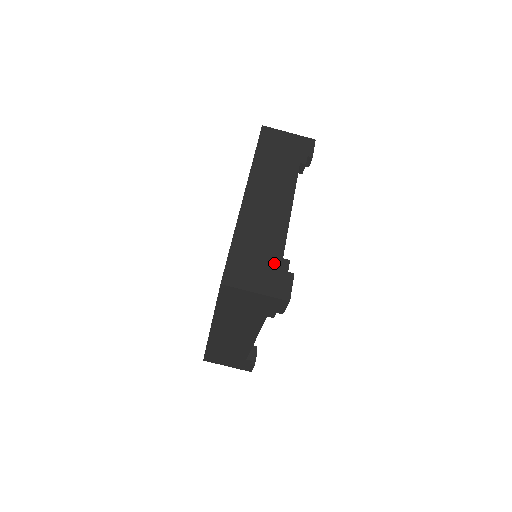
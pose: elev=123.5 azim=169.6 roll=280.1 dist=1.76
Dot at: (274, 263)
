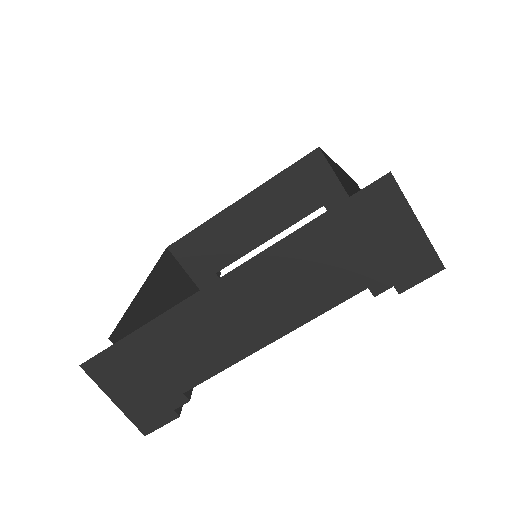
Dot at: occluded
